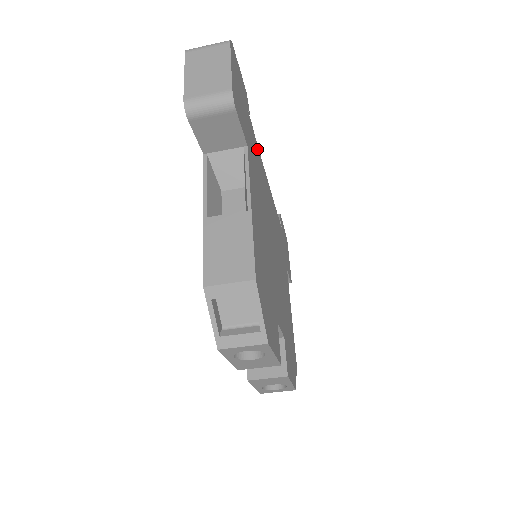
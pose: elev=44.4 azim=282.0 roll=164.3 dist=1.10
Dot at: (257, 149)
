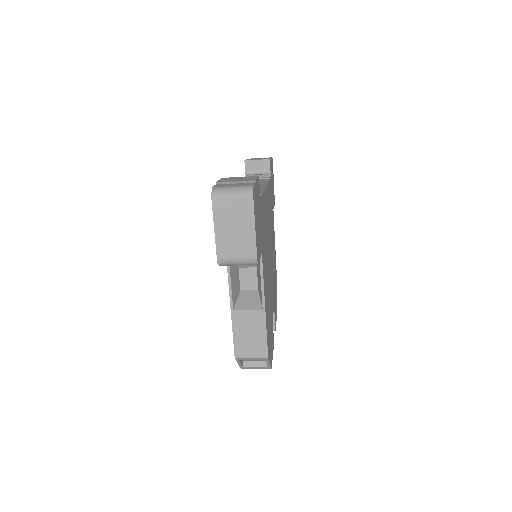
Dot at: (263, 201)
